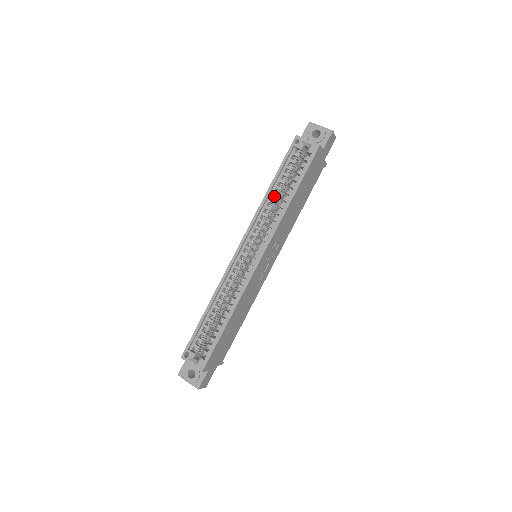
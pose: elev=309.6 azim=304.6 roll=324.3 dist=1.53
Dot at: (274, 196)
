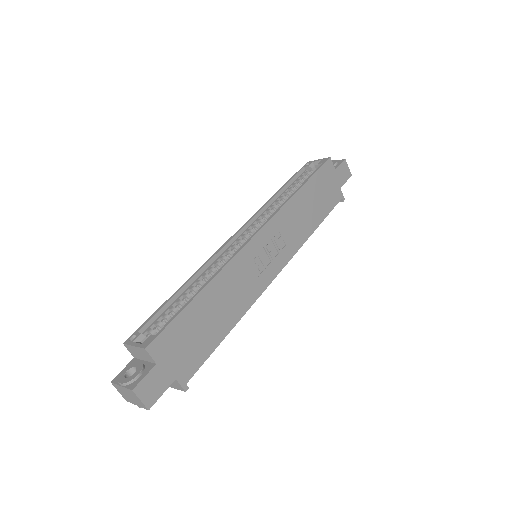
Dot at: (282, 201)
